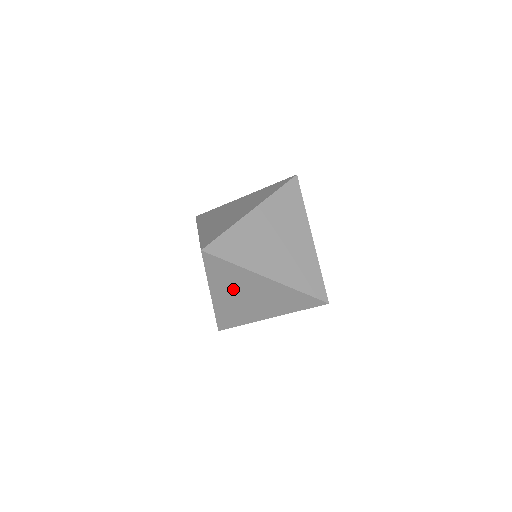
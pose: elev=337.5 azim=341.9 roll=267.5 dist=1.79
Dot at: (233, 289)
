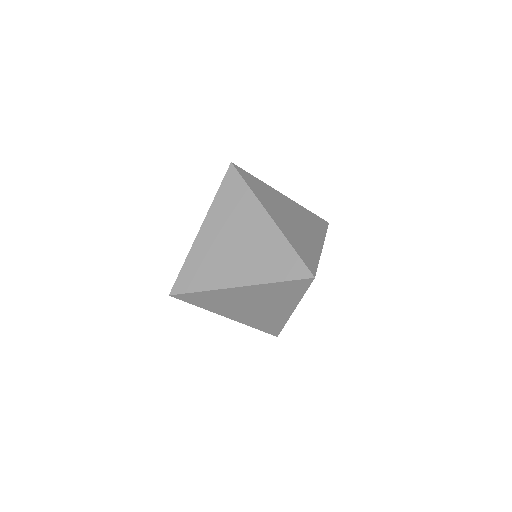
Dot at: (228, 224)
